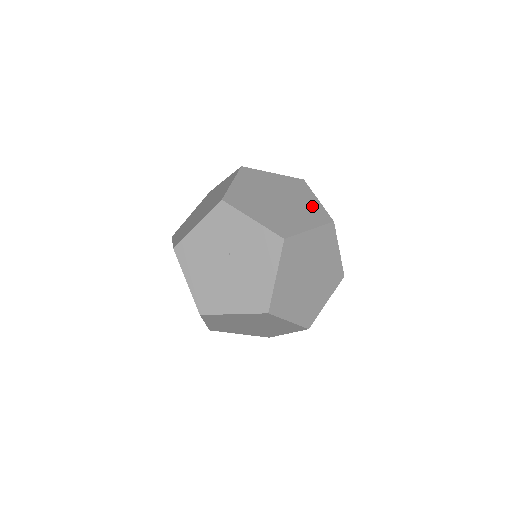
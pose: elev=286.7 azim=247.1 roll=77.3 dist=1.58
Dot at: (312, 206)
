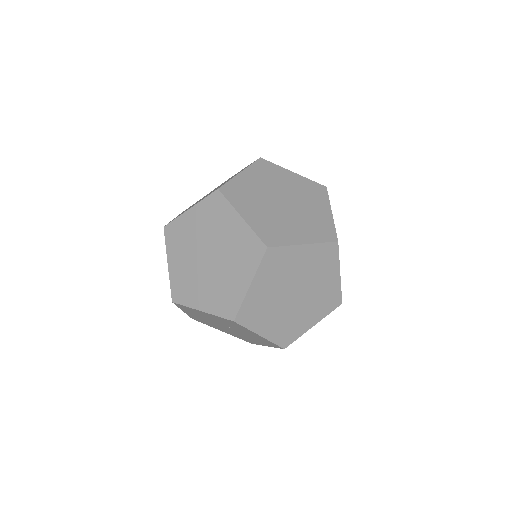
Dot at: (329, 289)
